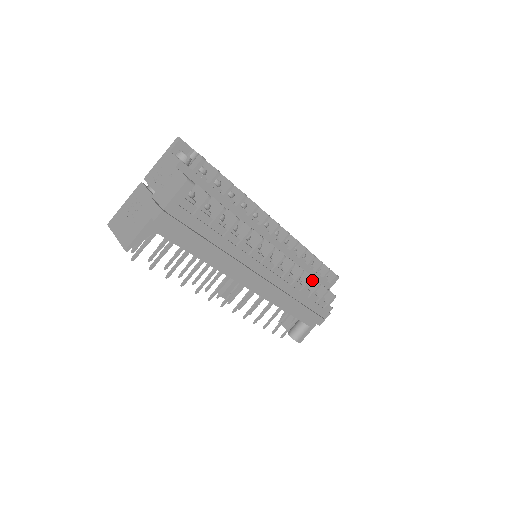
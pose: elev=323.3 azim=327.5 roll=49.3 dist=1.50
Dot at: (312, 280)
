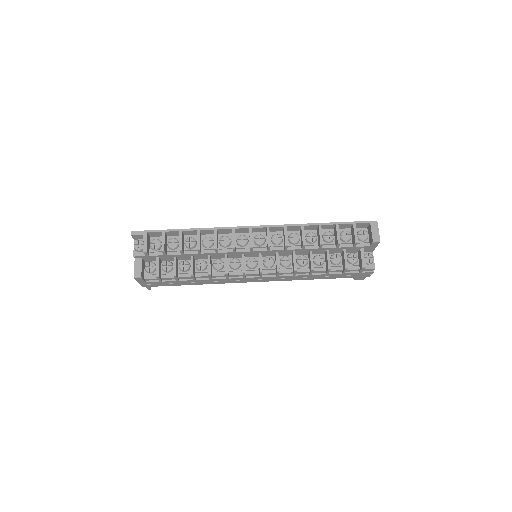
Dot at: (327, 260)
